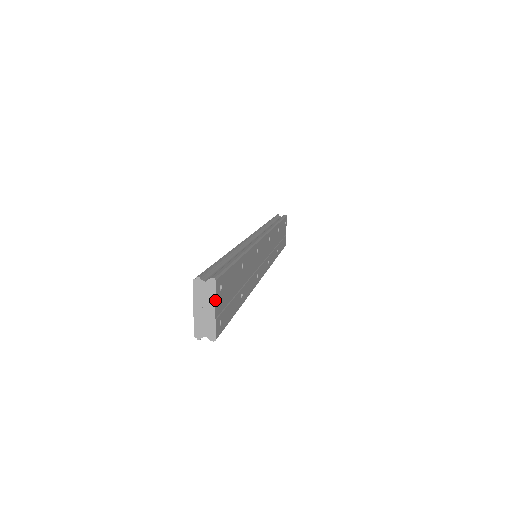
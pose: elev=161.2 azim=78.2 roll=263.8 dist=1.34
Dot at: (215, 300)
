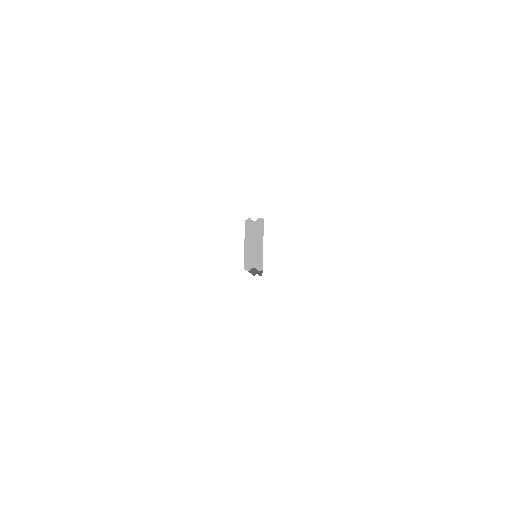
Dot at: occluded
